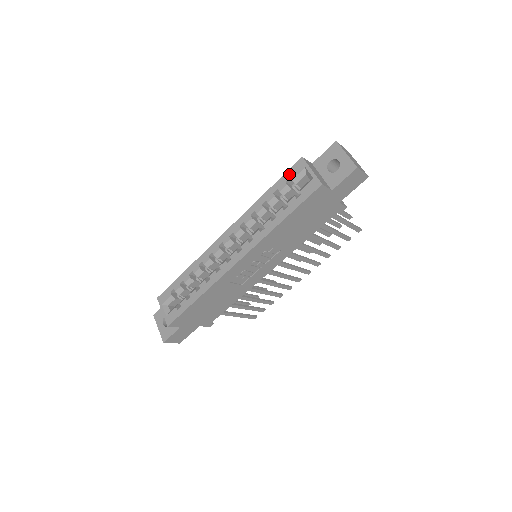
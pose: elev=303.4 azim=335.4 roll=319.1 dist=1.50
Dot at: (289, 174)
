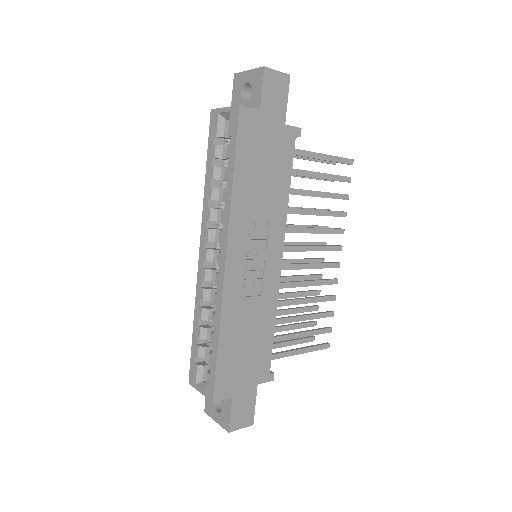
Dot at: (211, 135)
